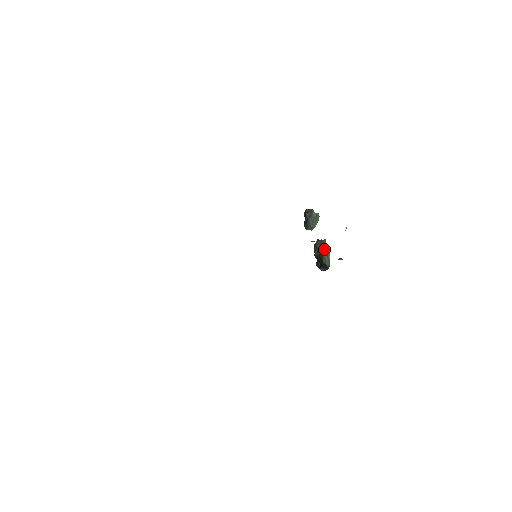
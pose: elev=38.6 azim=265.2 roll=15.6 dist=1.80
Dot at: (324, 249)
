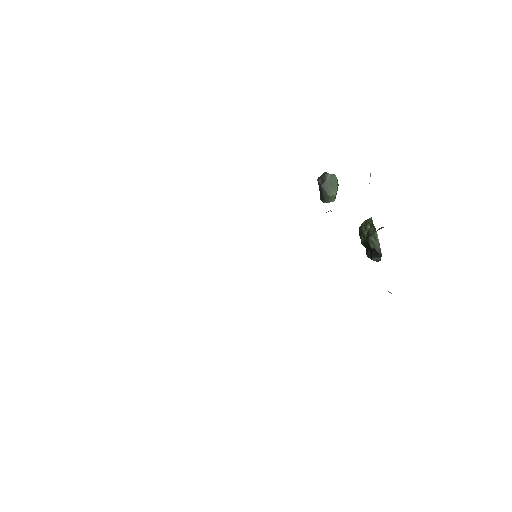
Dot at: (370, 230)
